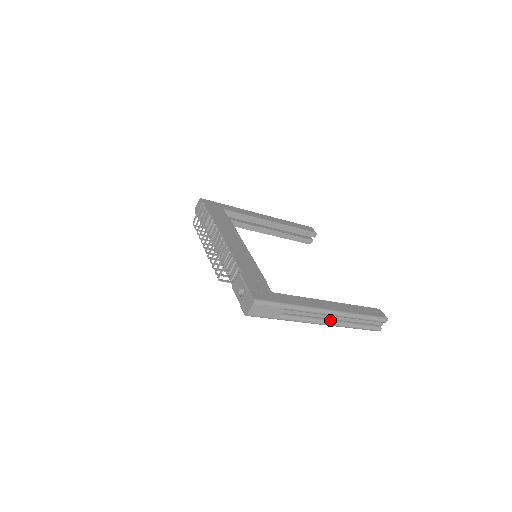
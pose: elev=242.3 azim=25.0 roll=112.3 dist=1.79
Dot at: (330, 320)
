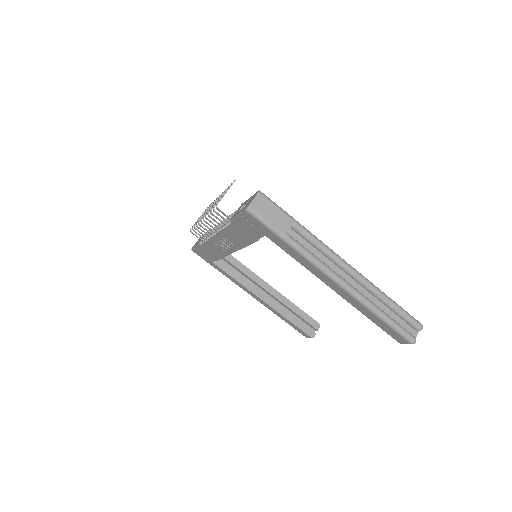
Dot at: (348, 282)
